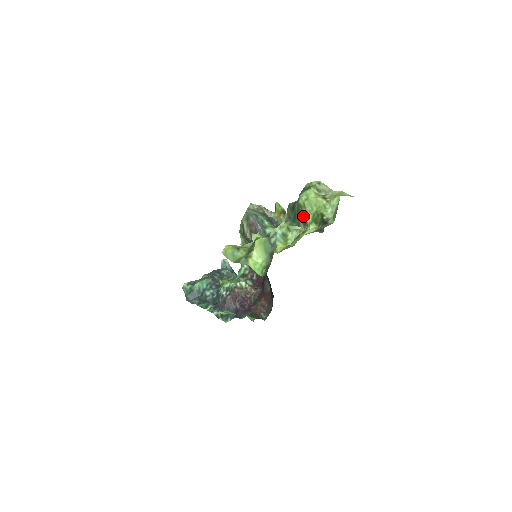
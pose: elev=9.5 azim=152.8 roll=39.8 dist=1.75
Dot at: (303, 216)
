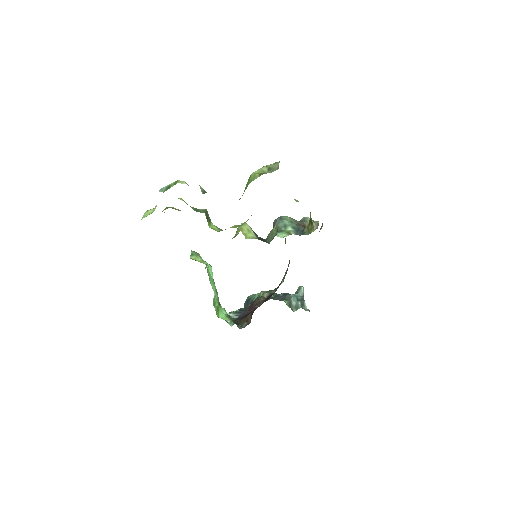
Dot at: occluded
